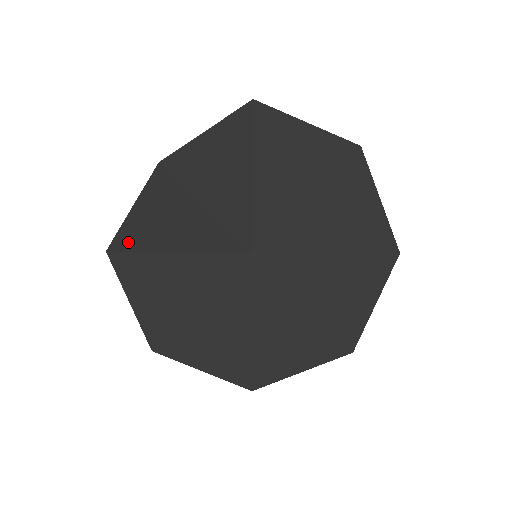
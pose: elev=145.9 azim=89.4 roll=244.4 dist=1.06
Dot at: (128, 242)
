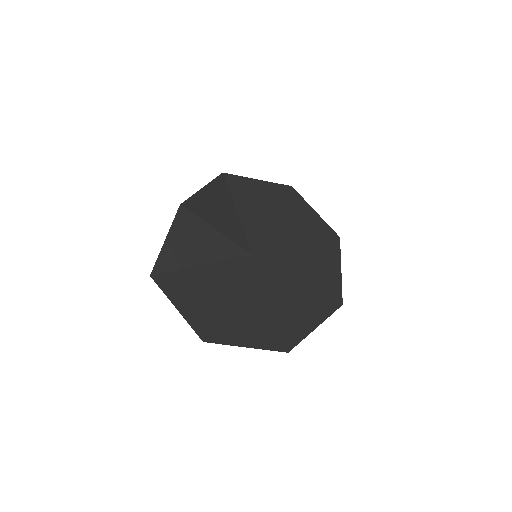
Dot at: (166, 265)
